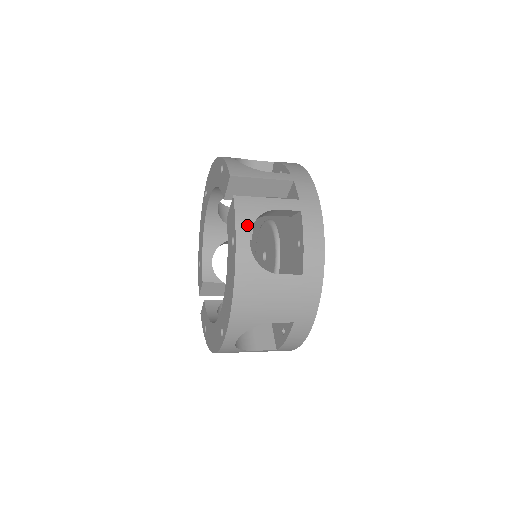
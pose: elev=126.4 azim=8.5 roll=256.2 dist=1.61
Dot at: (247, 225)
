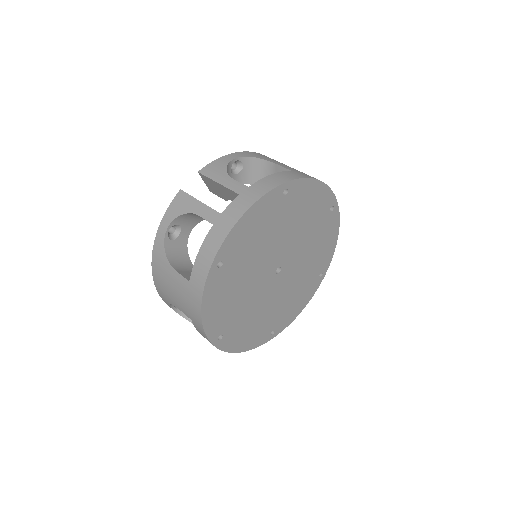
Dot at: (171, 218)
